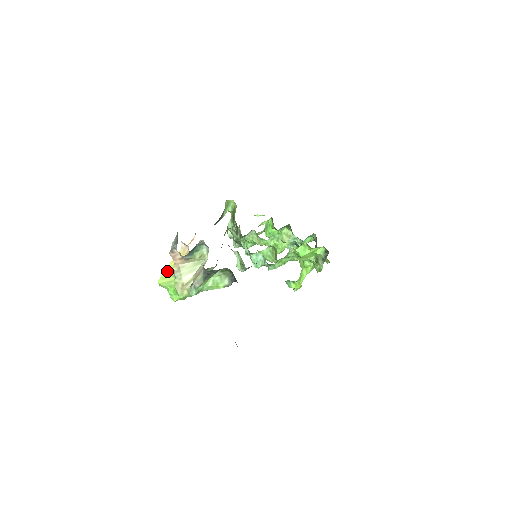
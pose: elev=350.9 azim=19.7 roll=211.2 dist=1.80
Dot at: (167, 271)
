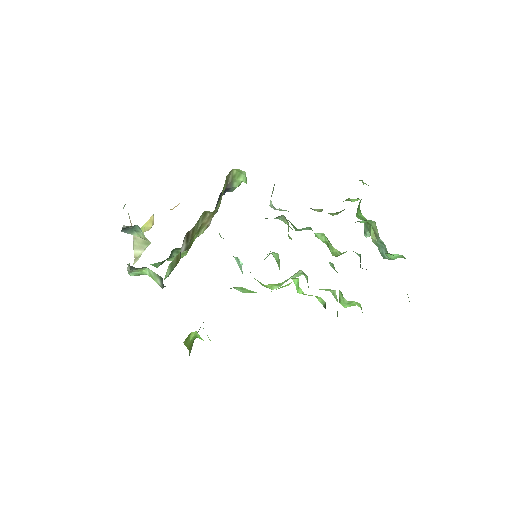
Dot at: occluded
